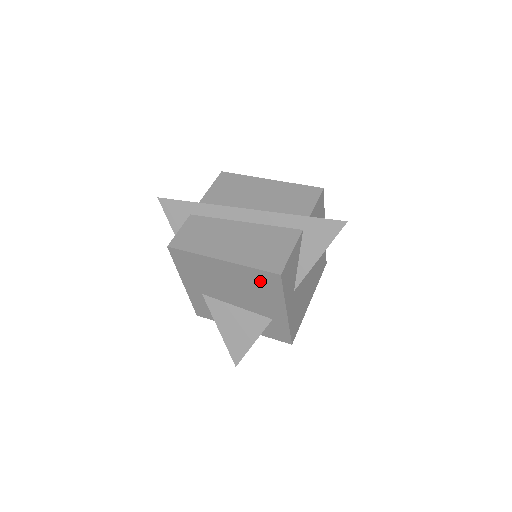
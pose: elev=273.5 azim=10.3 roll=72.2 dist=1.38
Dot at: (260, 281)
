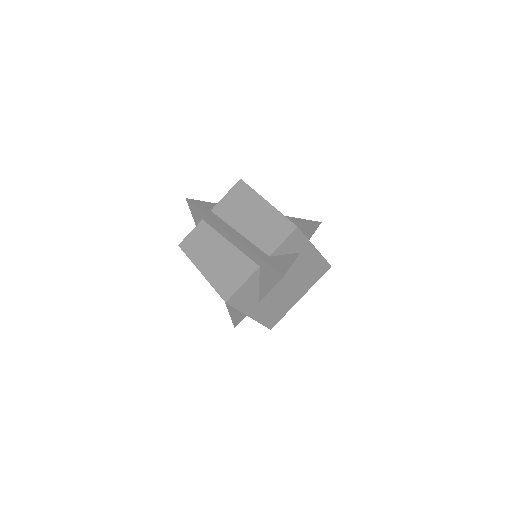
Dot at: occluded
